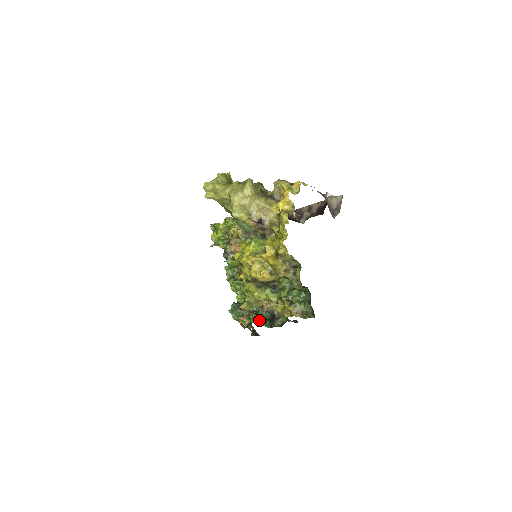
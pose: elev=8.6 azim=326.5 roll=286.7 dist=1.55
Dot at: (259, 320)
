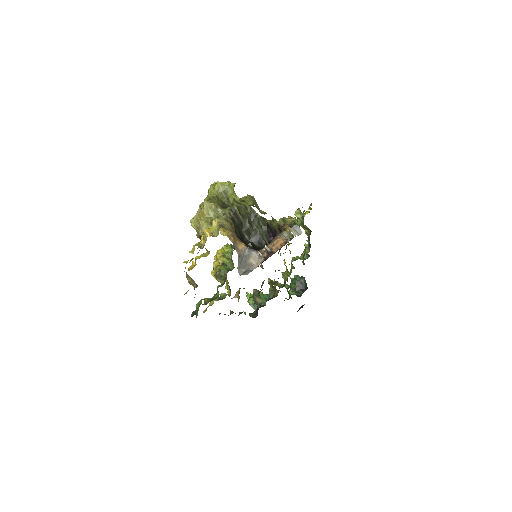
Dot at: (252, 301)
